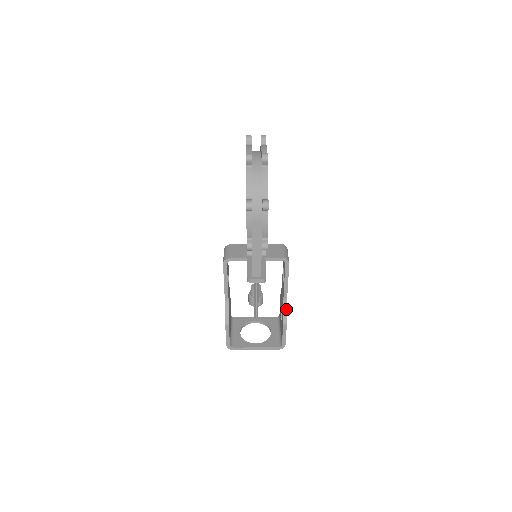
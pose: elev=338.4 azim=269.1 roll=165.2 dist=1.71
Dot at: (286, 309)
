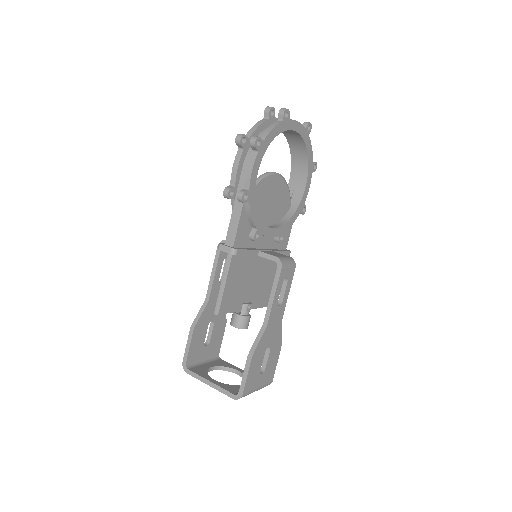
Dot at: (260, 337)
